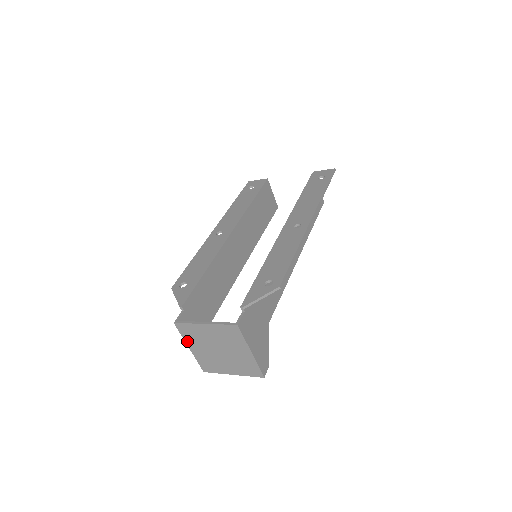
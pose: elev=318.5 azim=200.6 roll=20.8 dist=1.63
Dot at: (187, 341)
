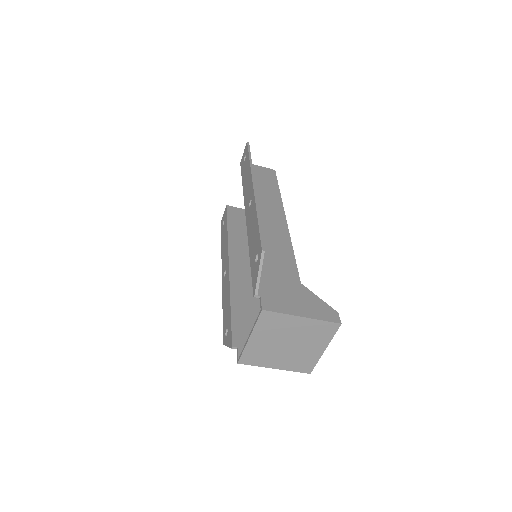
Dot at: (264, 365)
